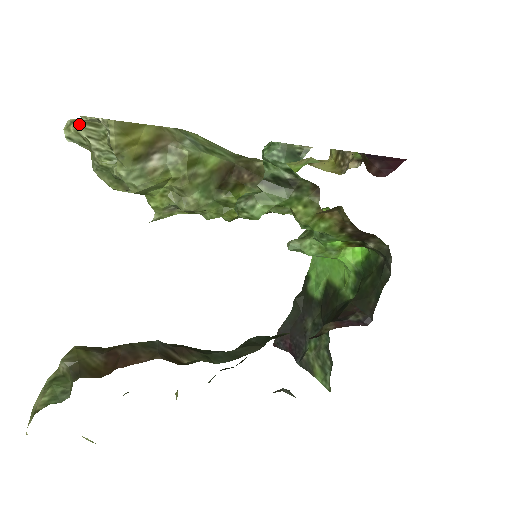
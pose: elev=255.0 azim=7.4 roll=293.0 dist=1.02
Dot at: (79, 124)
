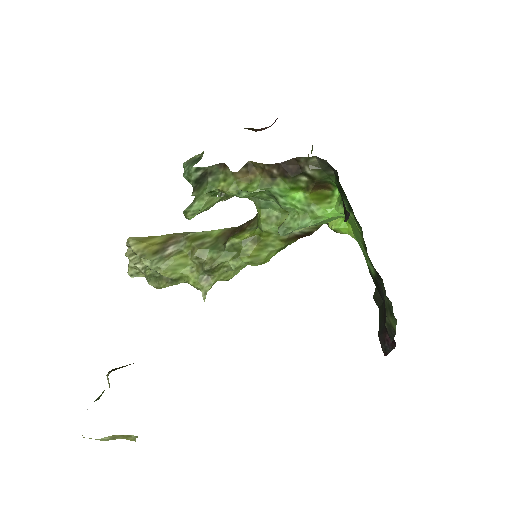
Dot at: occluded
